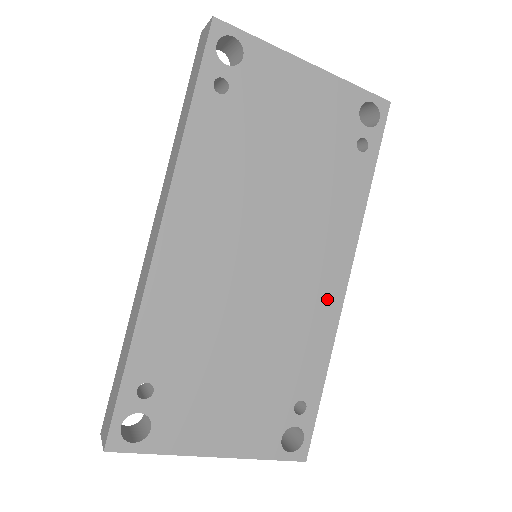
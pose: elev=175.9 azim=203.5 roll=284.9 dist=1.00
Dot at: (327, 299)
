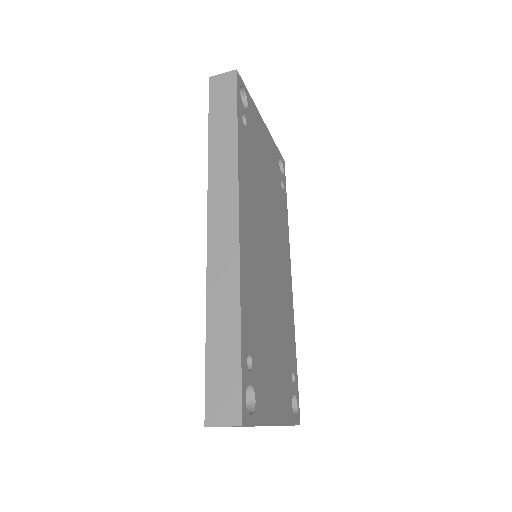
Dot at: (289, 292)
